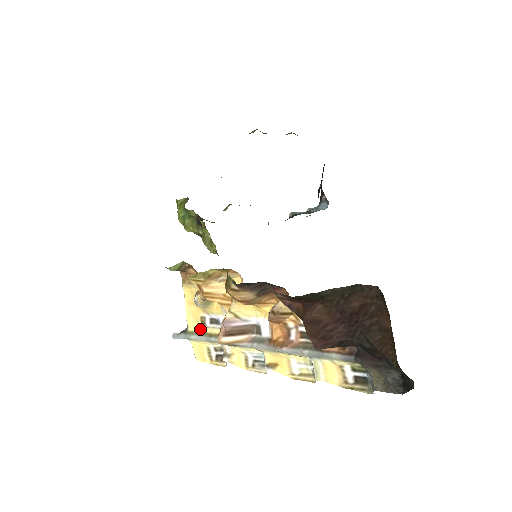
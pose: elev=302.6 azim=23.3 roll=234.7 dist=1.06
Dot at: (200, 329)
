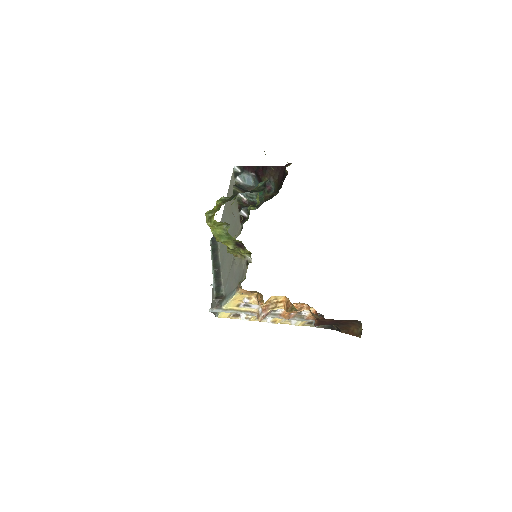
Dot at: (233, 308)
